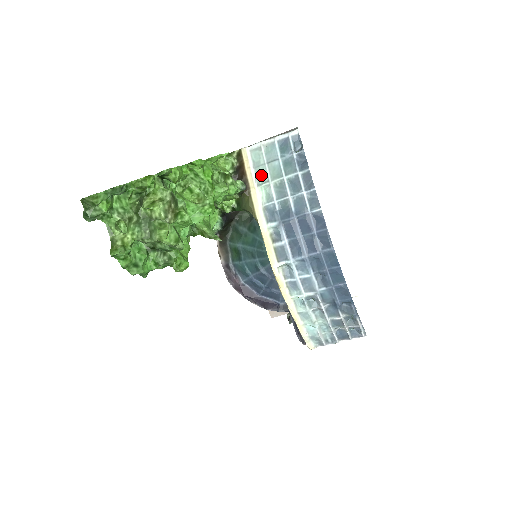
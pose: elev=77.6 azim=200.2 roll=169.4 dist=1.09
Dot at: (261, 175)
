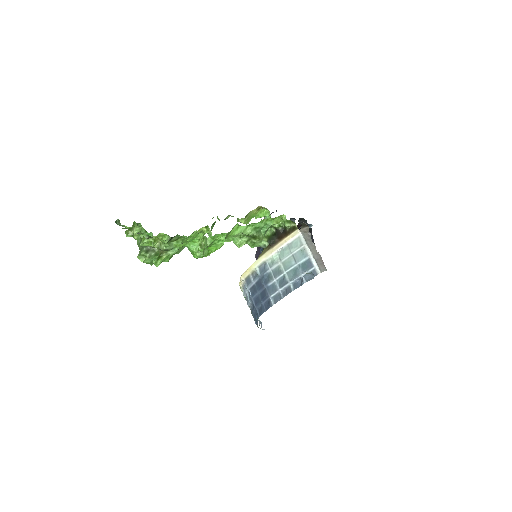
Dot at: (284, 253)
